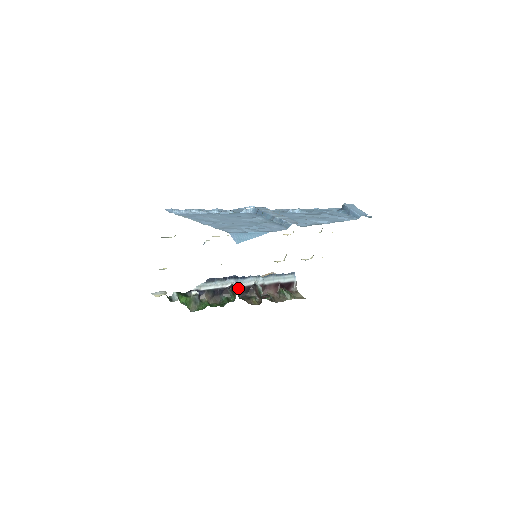
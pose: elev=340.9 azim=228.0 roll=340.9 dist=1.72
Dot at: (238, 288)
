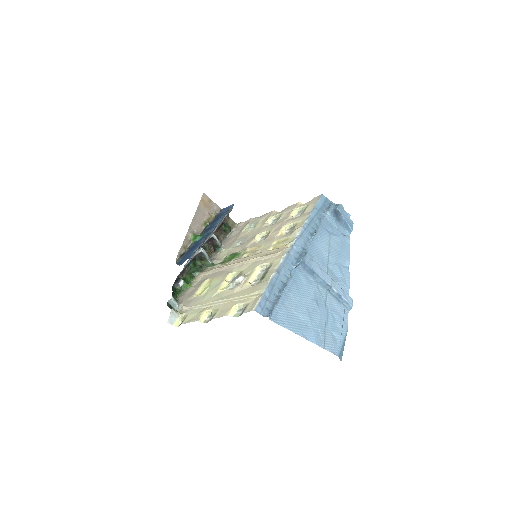
Dot at: occluded
